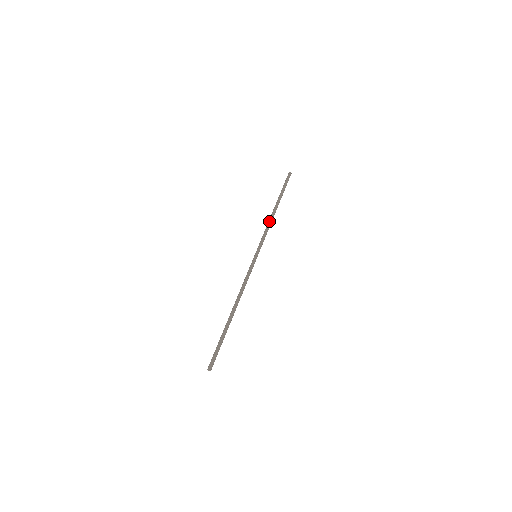
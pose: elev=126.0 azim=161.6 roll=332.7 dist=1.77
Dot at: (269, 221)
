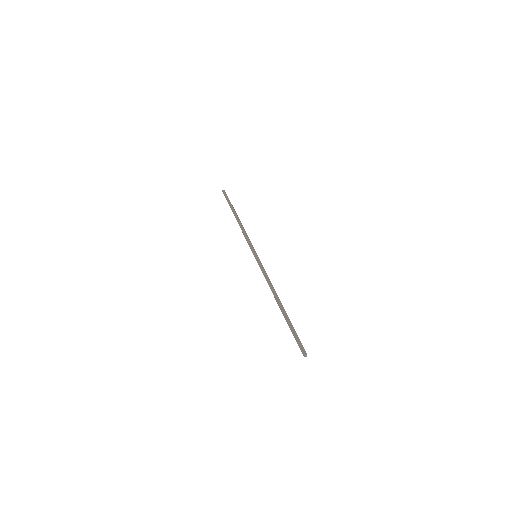
Dot at: (243, 227)
